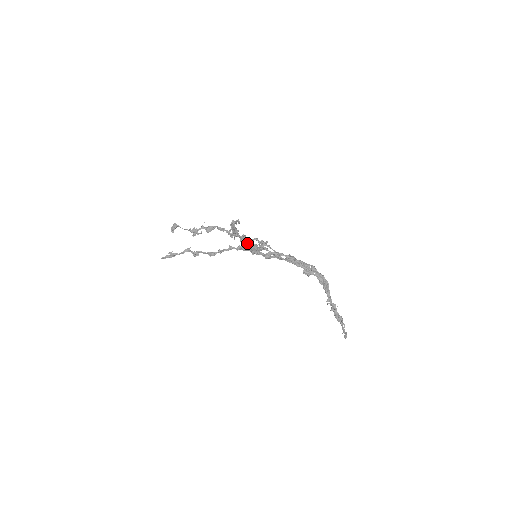
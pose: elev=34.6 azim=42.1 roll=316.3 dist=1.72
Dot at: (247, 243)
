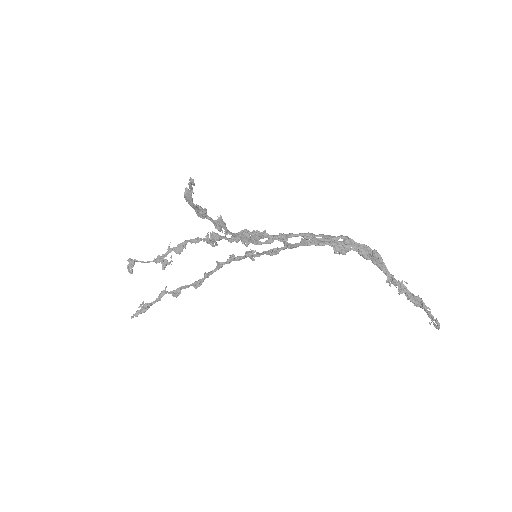
Dot at: (236, 242)
